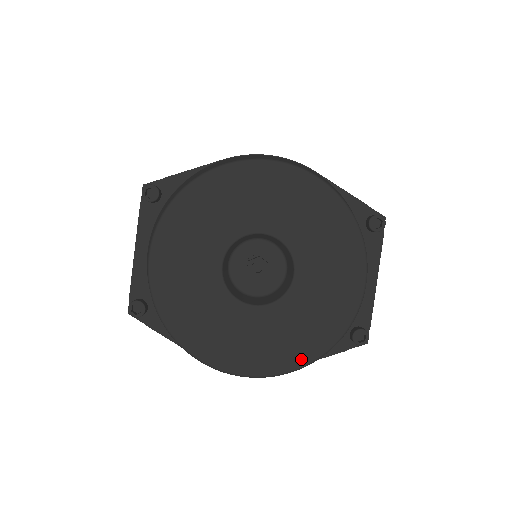
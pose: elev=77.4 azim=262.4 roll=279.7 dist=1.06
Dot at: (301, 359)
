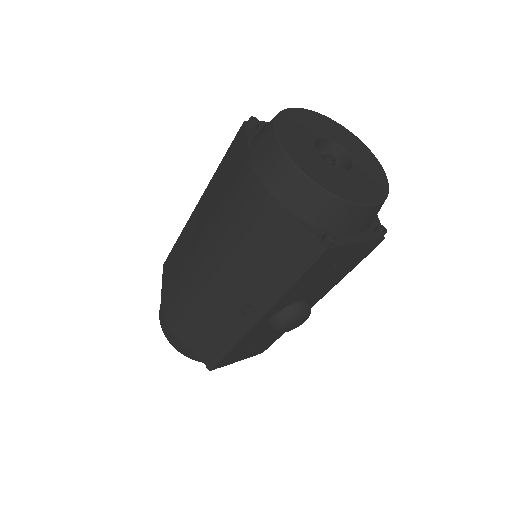
Dot at: (316, 179)
